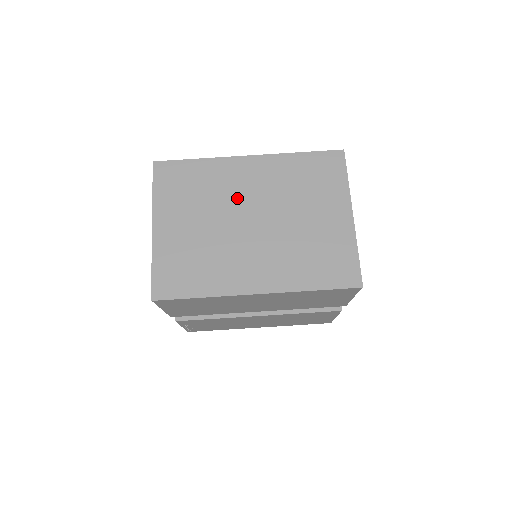
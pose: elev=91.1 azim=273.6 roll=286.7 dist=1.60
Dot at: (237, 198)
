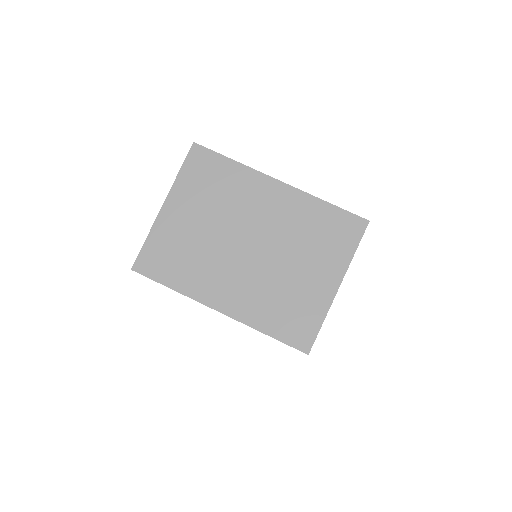
Dot at: (248, 217)
